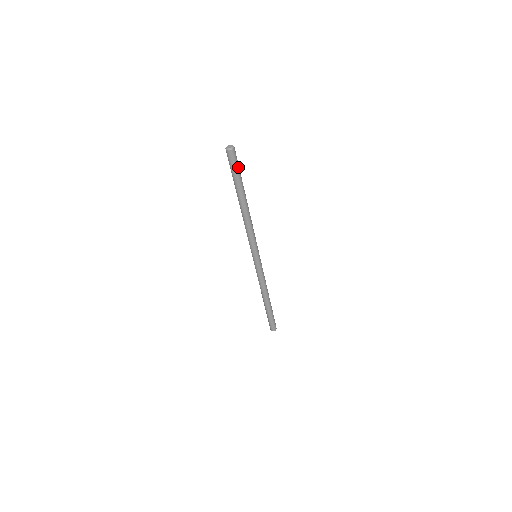
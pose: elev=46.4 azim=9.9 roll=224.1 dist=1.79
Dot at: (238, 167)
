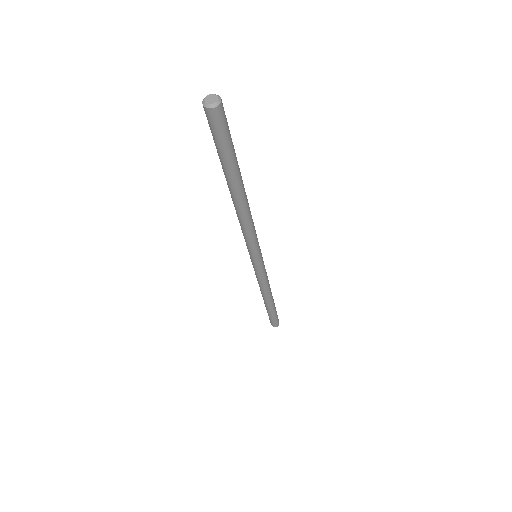
Dot at: (229, 132)
